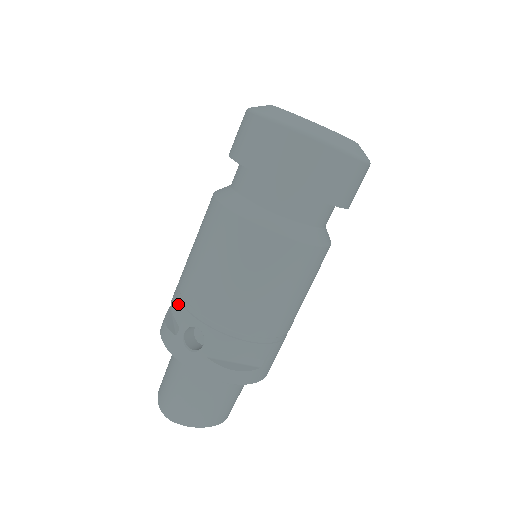
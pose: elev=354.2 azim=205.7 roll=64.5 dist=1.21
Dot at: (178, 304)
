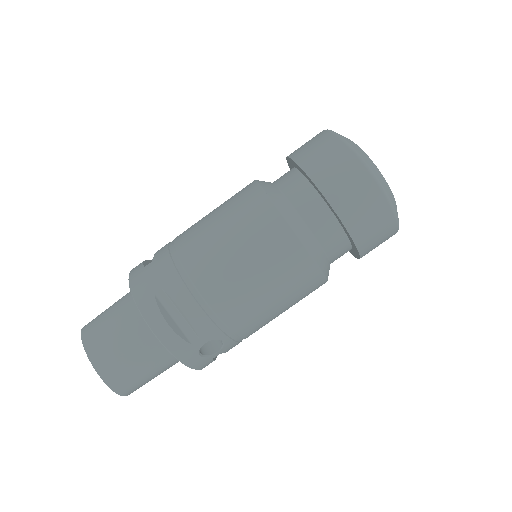
Dot at: (205, 317)
